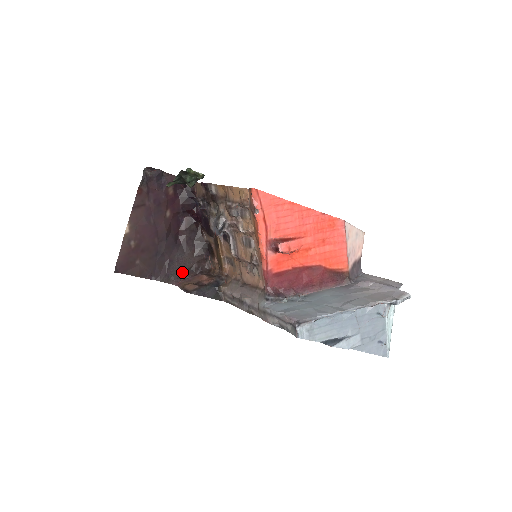
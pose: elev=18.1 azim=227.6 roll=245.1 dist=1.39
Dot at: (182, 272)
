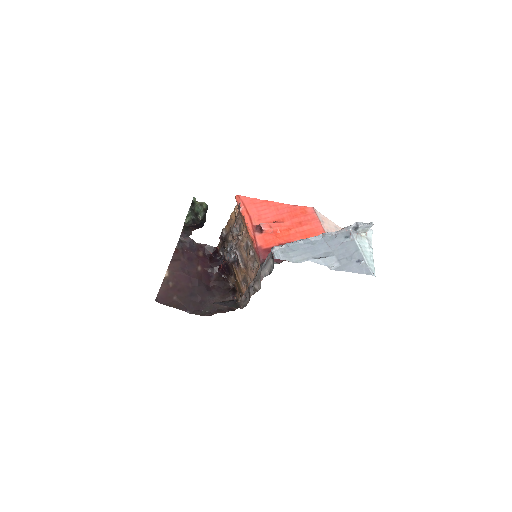
Dot at: (213, 310)
